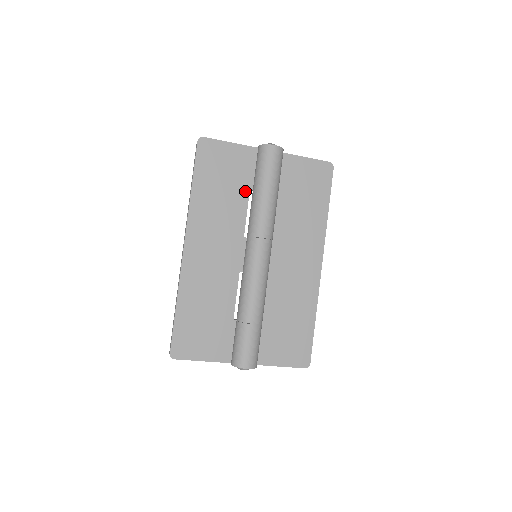
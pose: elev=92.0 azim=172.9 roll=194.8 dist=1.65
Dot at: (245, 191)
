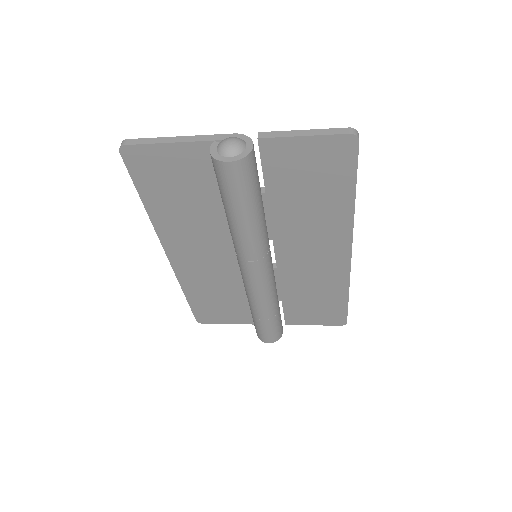
Dot at: (216, 197)
